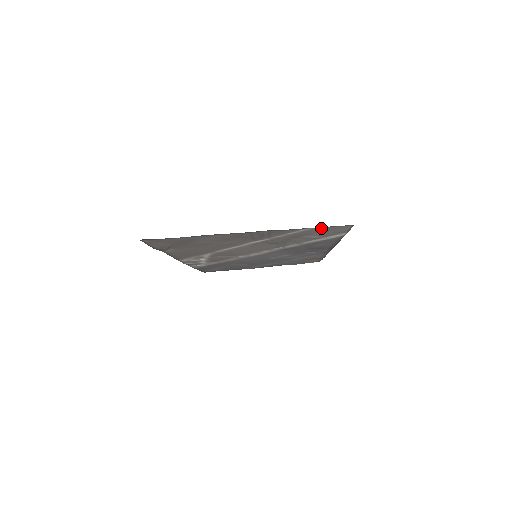
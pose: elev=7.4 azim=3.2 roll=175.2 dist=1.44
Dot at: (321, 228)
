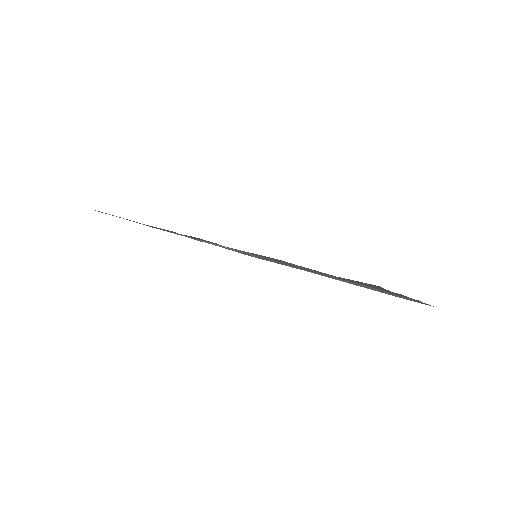
Dot at: (424, 303)
